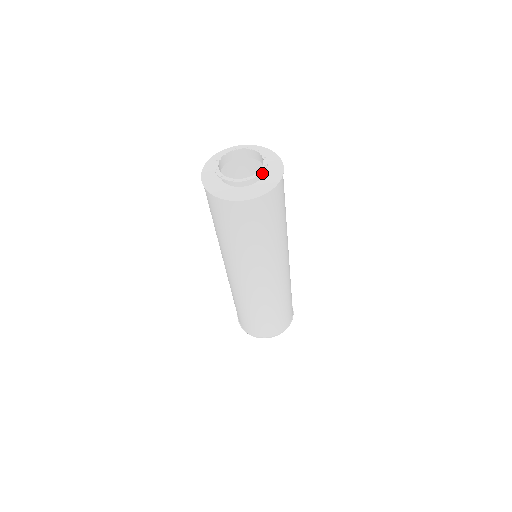
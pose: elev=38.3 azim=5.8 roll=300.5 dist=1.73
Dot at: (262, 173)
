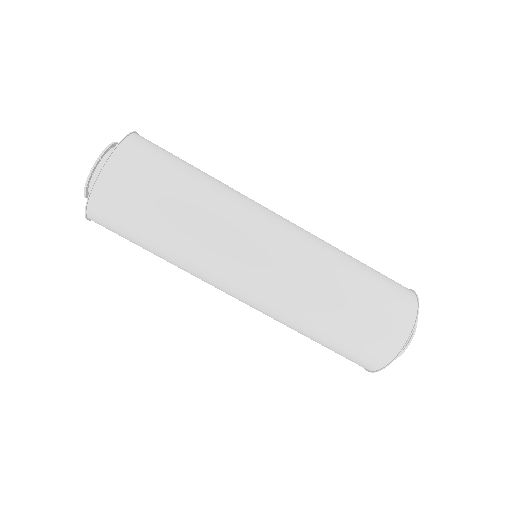
Dot at: (93, 169)
